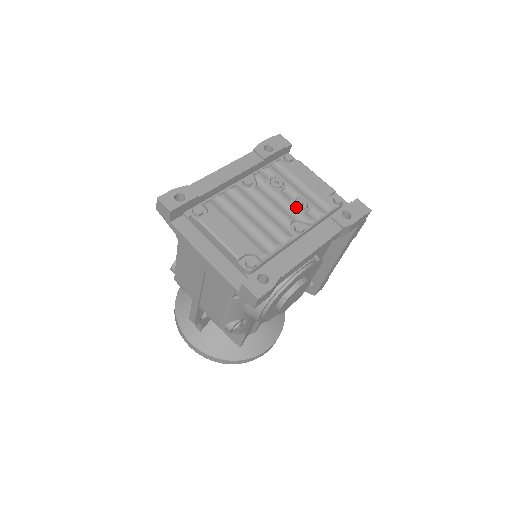
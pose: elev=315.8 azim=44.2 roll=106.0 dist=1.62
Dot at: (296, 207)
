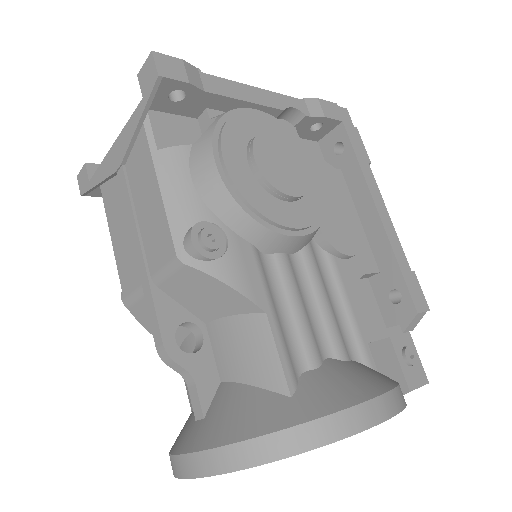
Dot at: occluded
